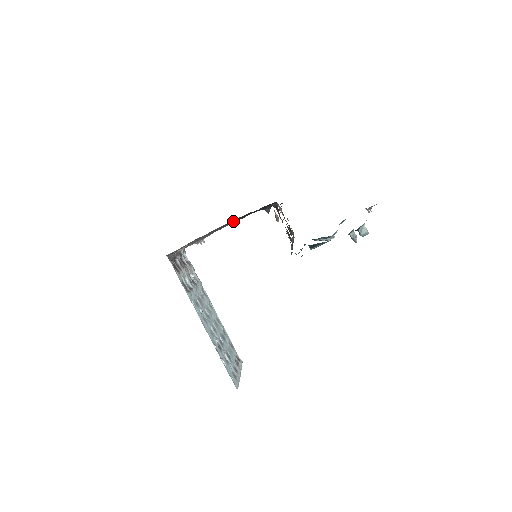
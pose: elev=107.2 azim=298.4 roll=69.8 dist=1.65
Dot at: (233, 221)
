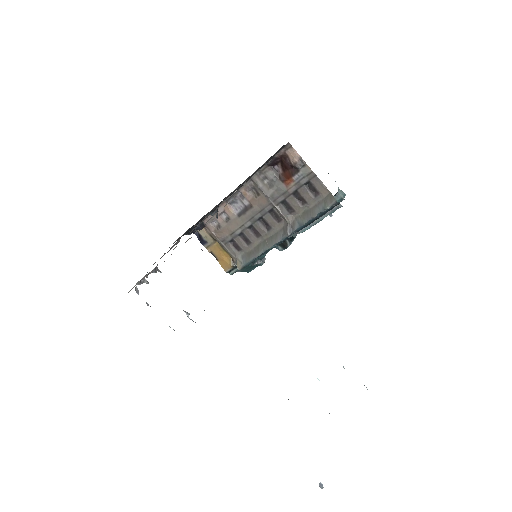
Dot at: occluded
